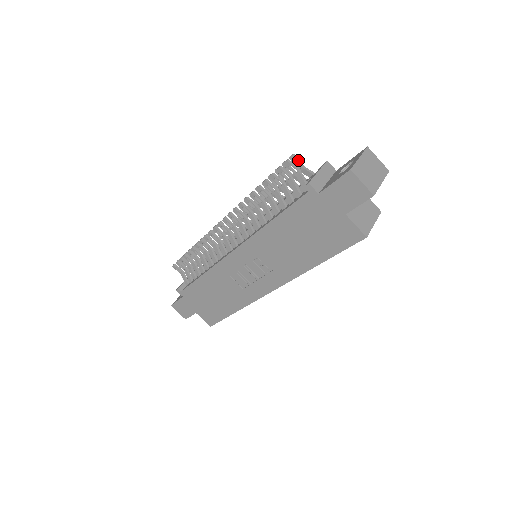
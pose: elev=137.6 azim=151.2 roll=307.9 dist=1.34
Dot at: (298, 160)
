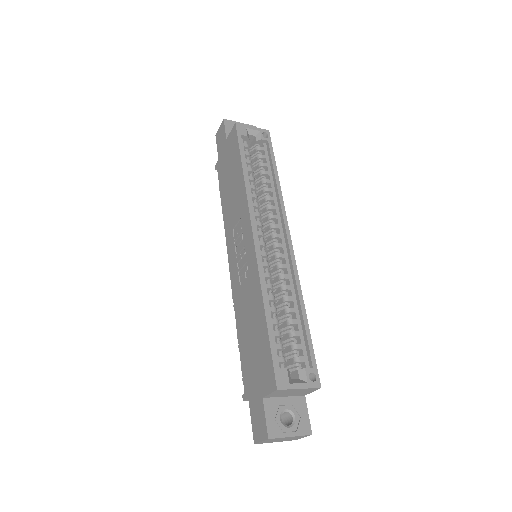
Dot at: occluded
